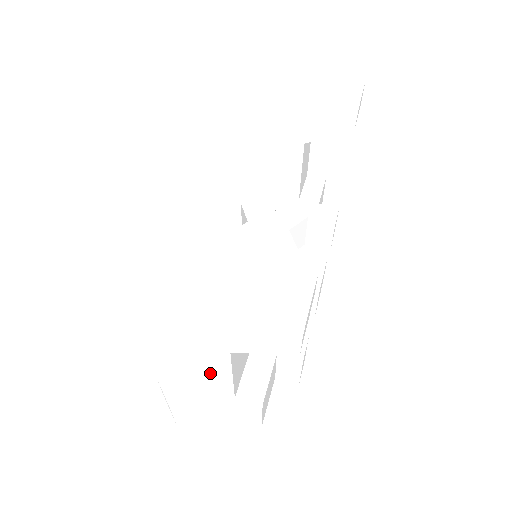
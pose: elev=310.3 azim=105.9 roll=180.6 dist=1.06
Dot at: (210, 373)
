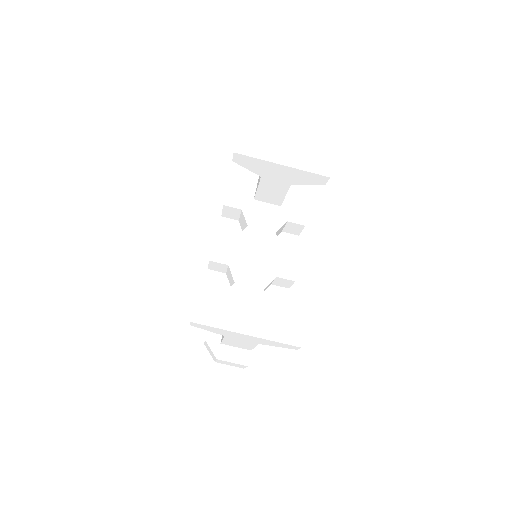
Dot at: (242, 345)
